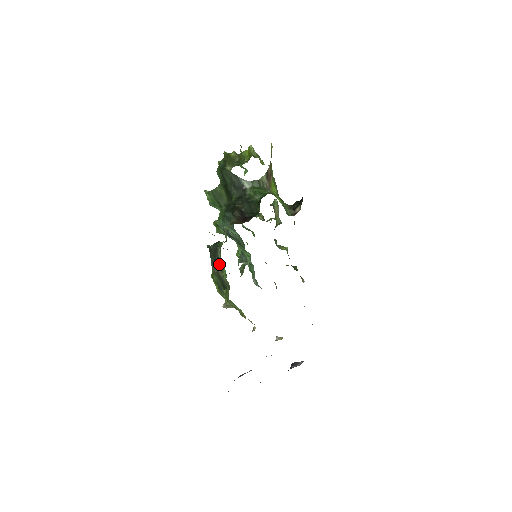
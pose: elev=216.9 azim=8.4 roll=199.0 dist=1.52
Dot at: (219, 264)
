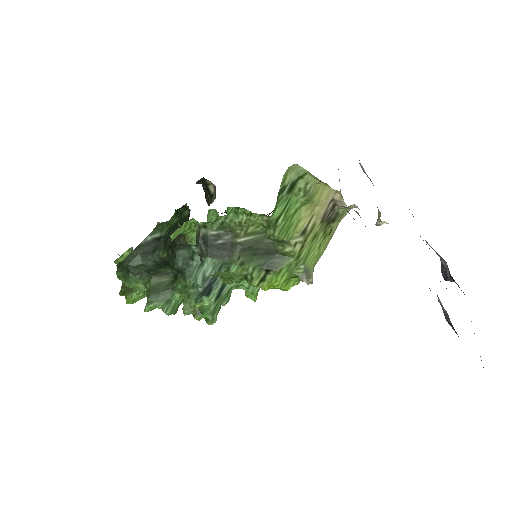
Dot at: (226, 240)
